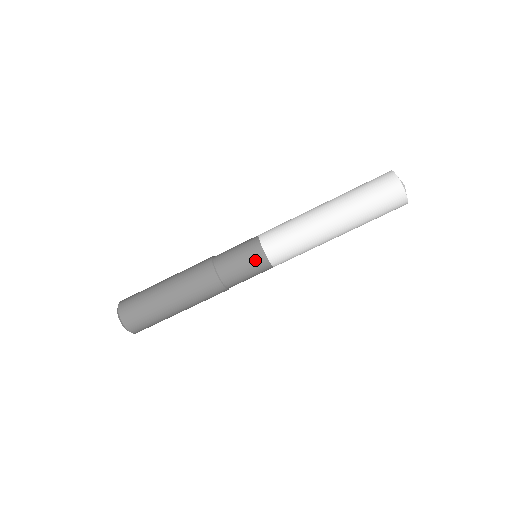
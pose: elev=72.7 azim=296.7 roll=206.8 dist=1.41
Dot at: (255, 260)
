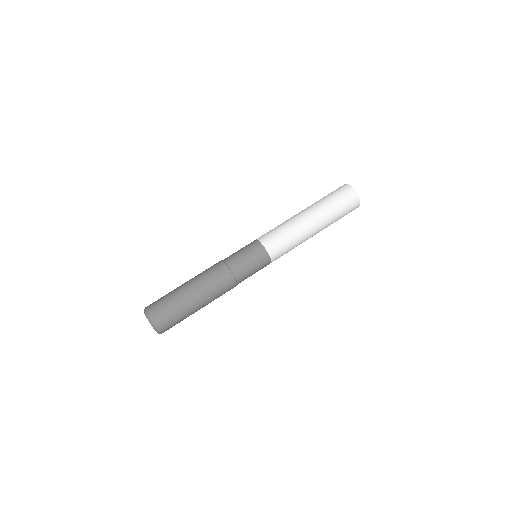
Dot at: (258, 255)
